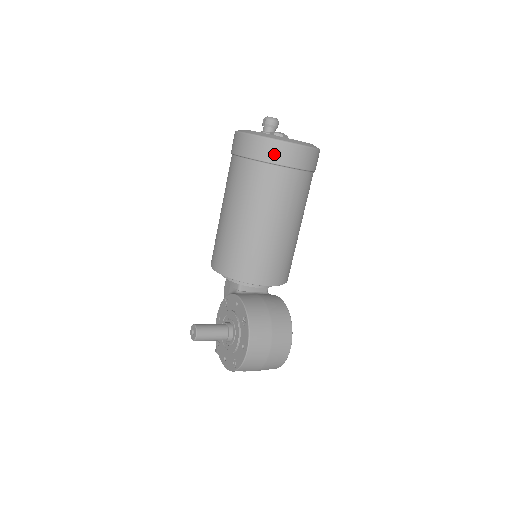
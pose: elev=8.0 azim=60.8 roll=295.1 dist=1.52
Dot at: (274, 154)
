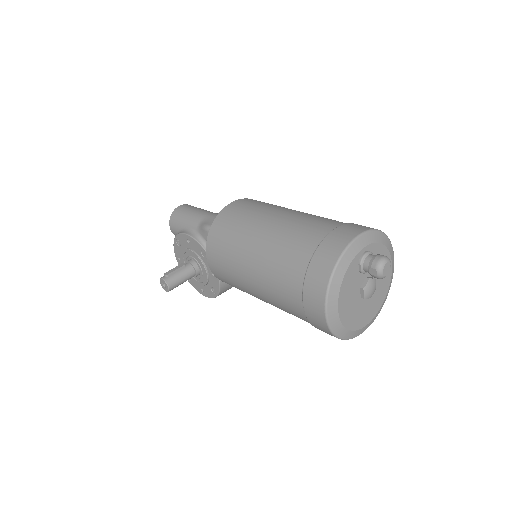
Dot at: occluded
